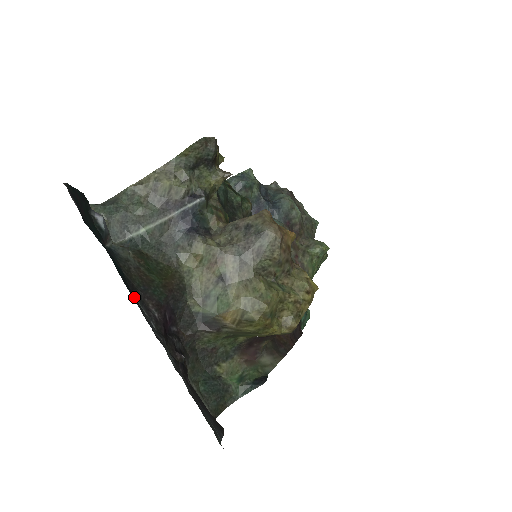
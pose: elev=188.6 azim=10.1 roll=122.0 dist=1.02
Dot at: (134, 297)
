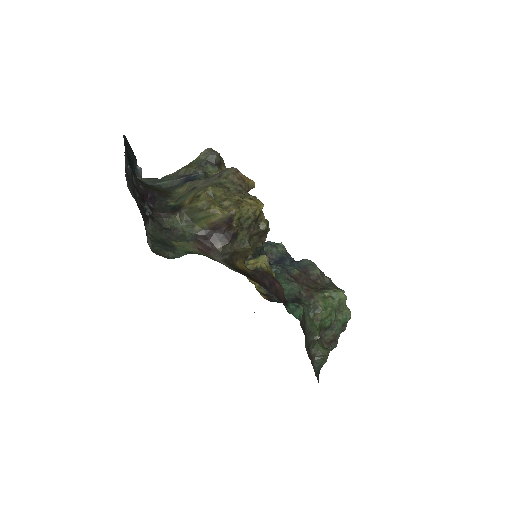
Dot at: occluded
